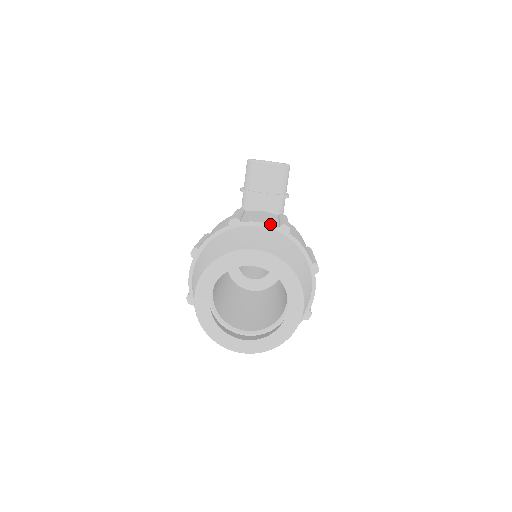
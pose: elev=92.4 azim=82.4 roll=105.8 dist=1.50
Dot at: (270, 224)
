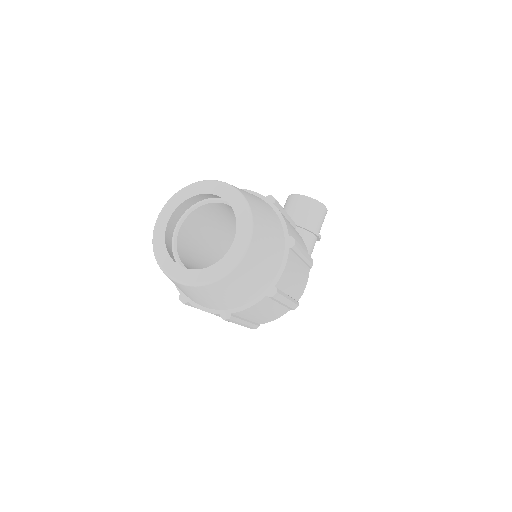
Dot at: (258, 193)
